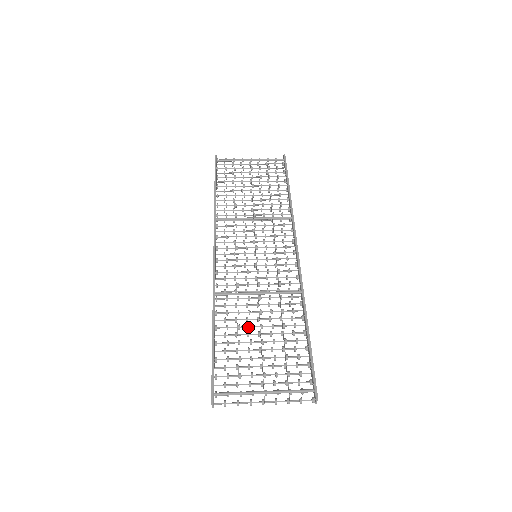
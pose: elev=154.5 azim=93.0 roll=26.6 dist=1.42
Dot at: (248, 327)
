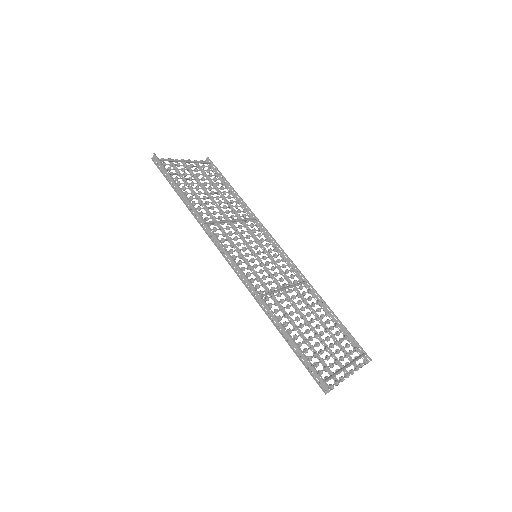
Dot at: (297, 319)
